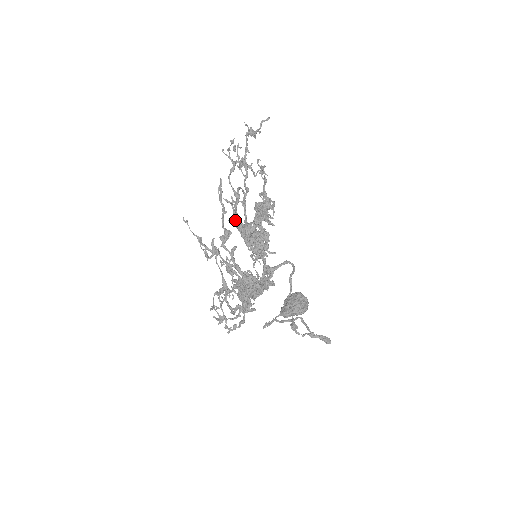
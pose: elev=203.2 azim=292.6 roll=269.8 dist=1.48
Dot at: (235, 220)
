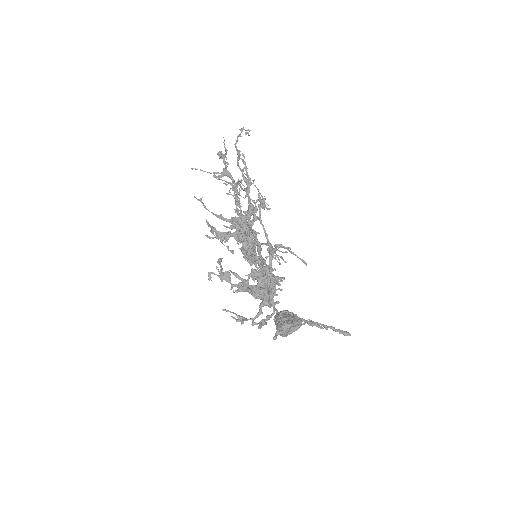
Dot at: occluded
